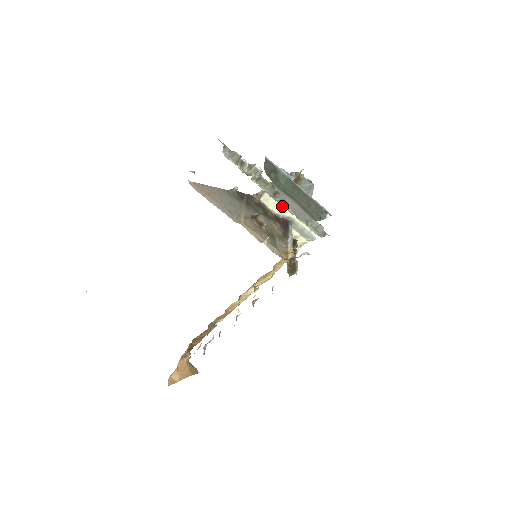
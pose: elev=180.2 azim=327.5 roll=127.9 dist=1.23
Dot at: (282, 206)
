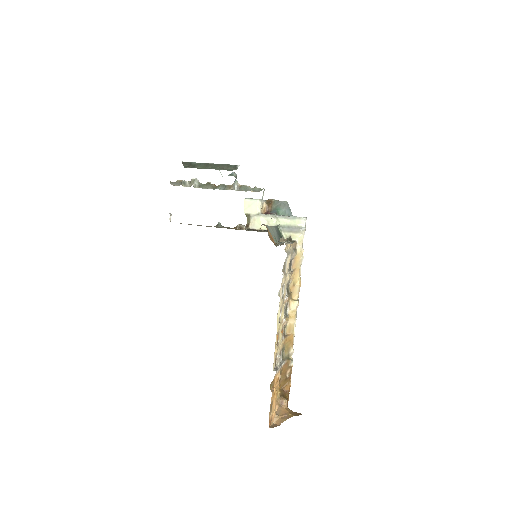
Dot at: (266, 222)
